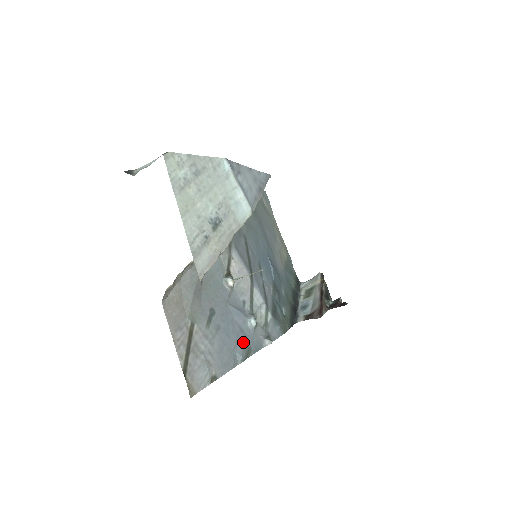
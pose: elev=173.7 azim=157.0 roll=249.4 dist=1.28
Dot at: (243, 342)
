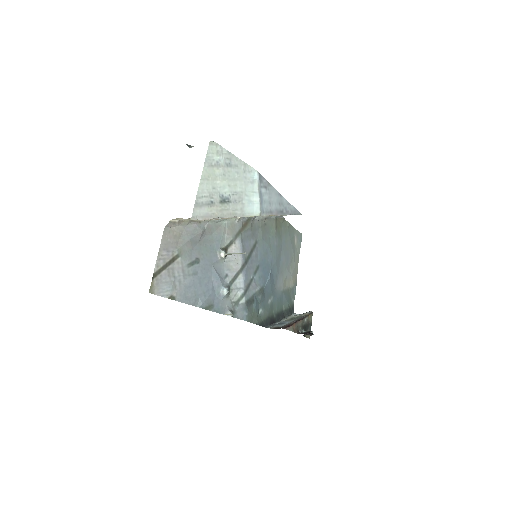
Dot at: (210, 297)
